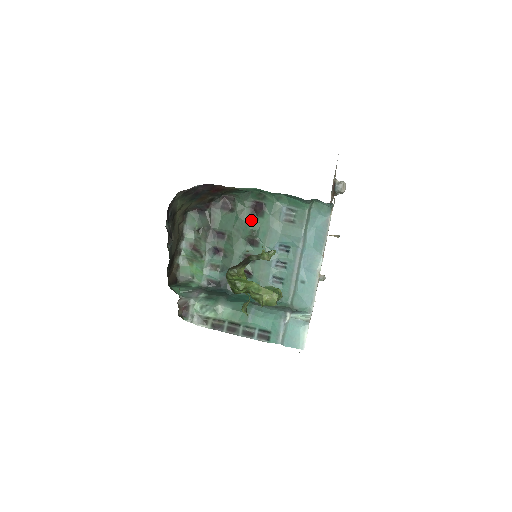
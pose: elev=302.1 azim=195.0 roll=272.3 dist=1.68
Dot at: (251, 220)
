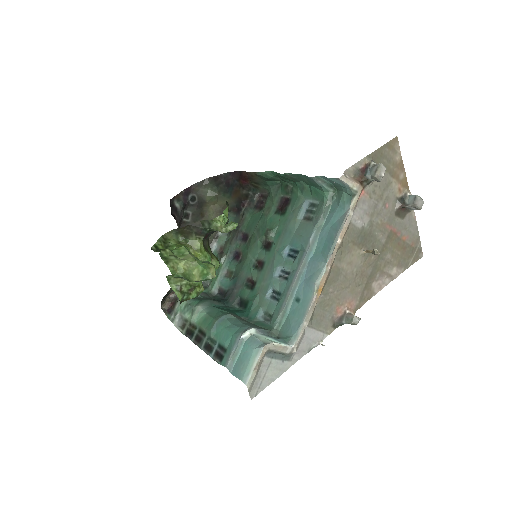
Dot at: (273, 218)
